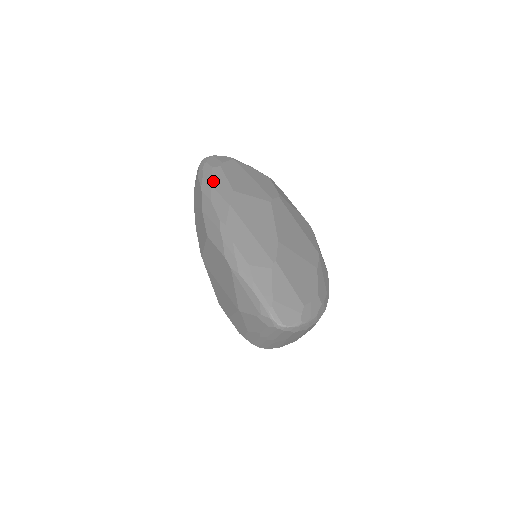
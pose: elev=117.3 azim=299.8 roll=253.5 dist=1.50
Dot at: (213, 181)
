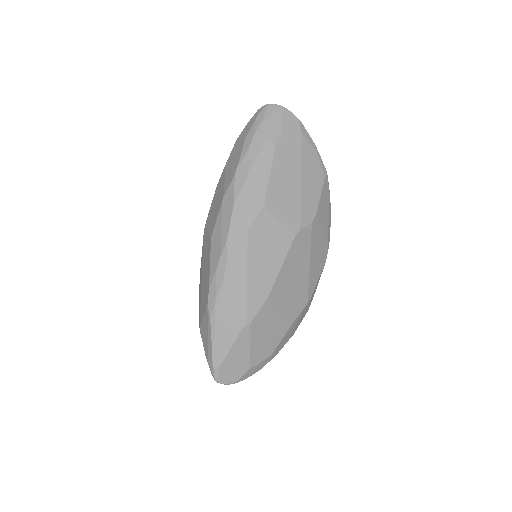
Dot at: (253, 171)
